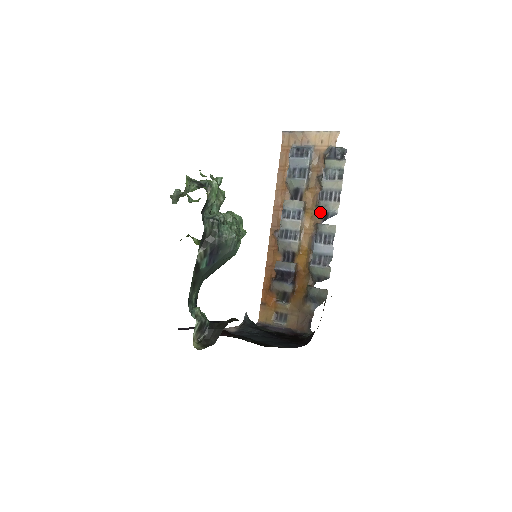
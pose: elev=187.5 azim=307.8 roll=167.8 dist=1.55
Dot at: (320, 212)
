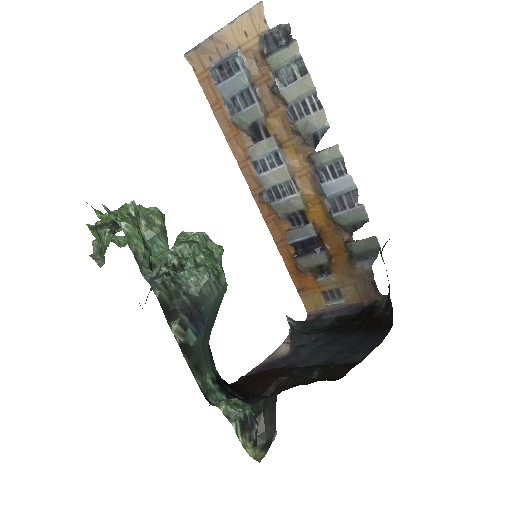
Dot at: (304, 138)
